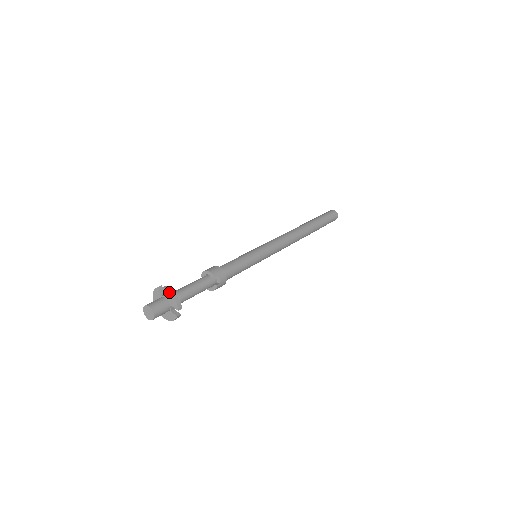
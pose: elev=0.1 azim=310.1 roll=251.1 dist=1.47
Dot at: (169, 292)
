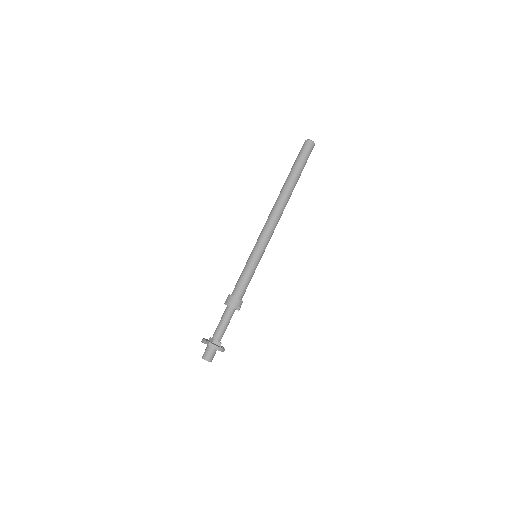
Dot at: occluded
